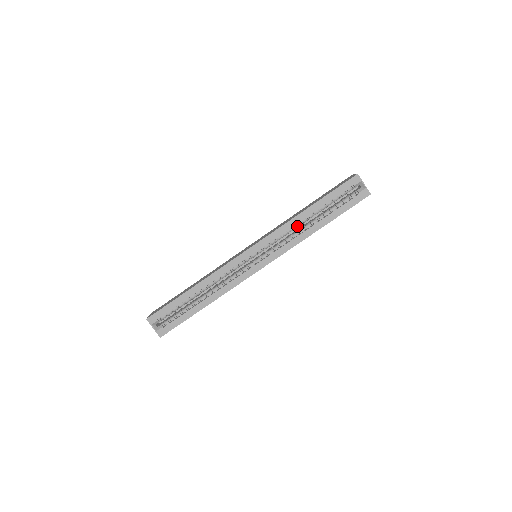
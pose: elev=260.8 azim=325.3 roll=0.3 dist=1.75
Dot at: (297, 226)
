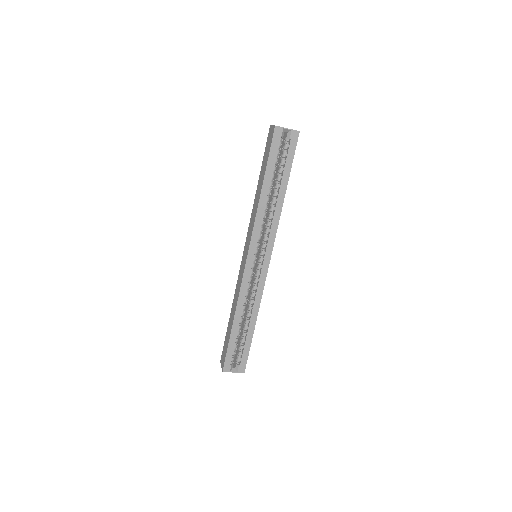
Dot at: (266, 208)
